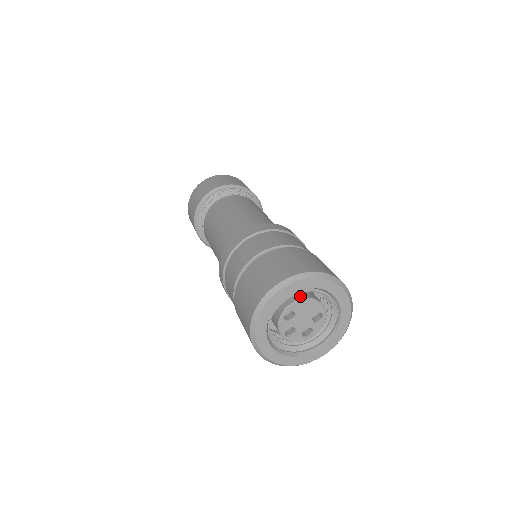
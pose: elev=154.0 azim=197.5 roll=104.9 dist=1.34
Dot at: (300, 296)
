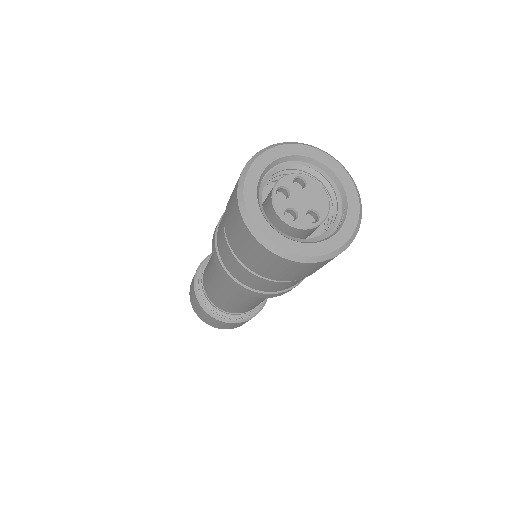
Dot at: (321, 188)
